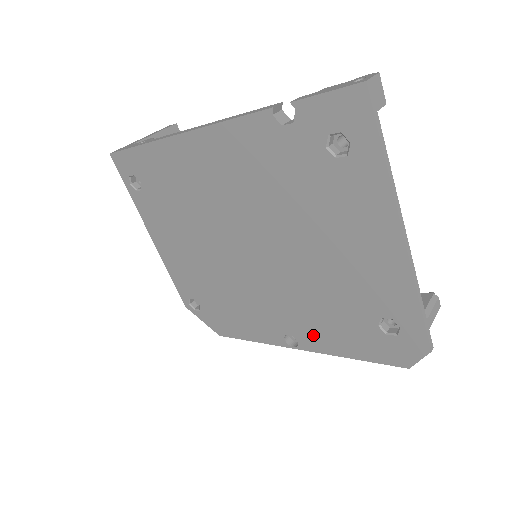
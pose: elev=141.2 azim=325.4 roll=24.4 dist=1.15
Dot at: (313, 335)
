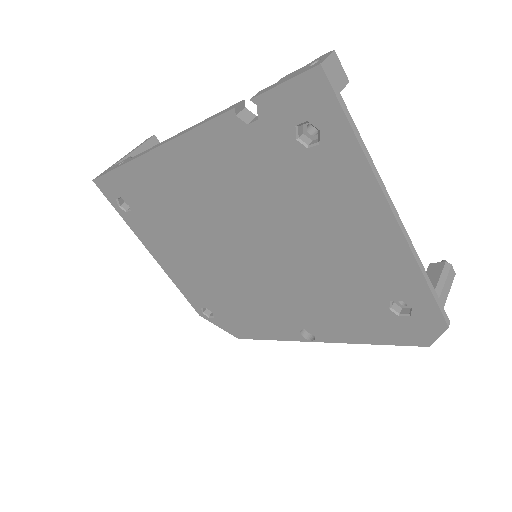
Dot at: (327, 326)
